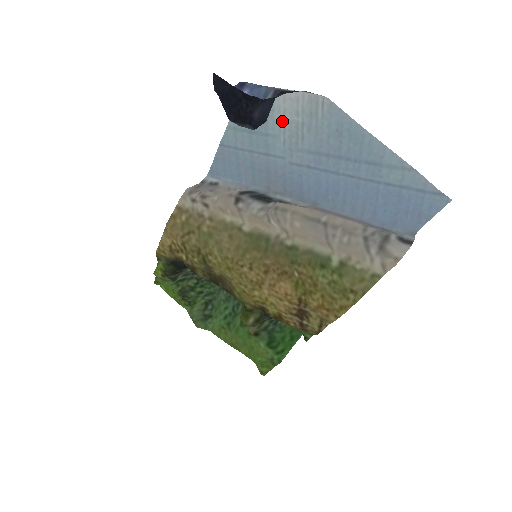
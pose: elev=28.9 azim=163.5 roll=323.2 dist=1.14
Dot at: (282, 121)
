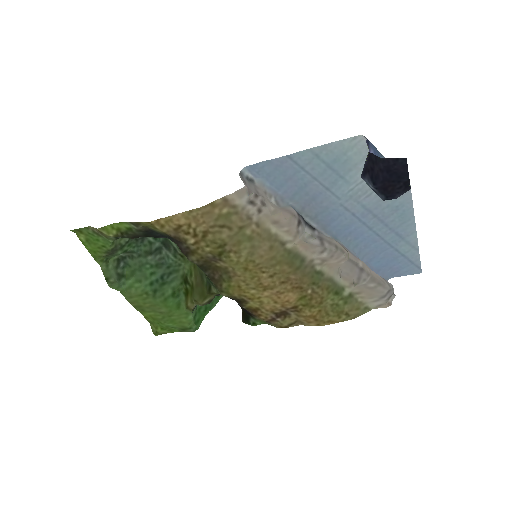
Dot at: occluded
